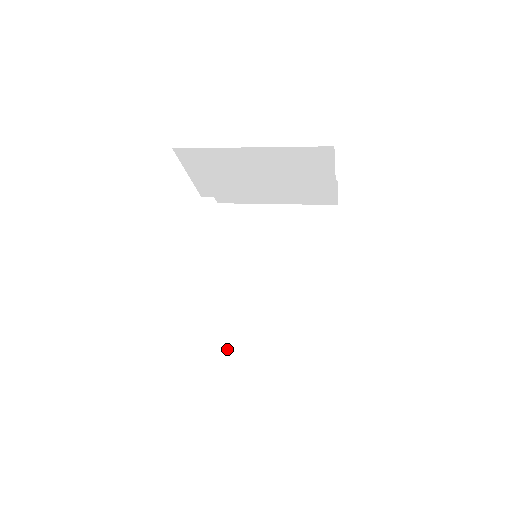
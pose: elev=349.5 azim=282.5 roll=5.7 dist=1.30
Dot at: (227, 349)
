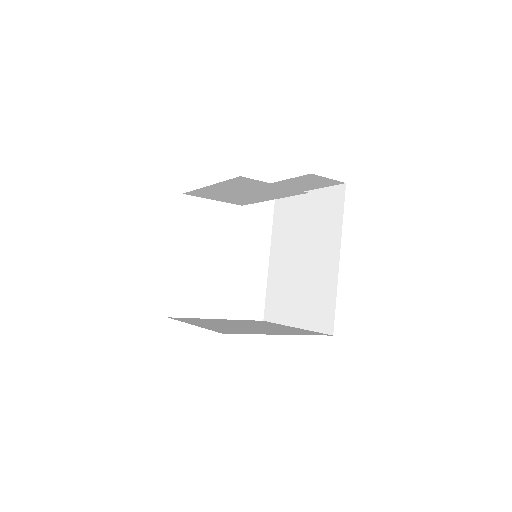
Dot at: (279, 320)
